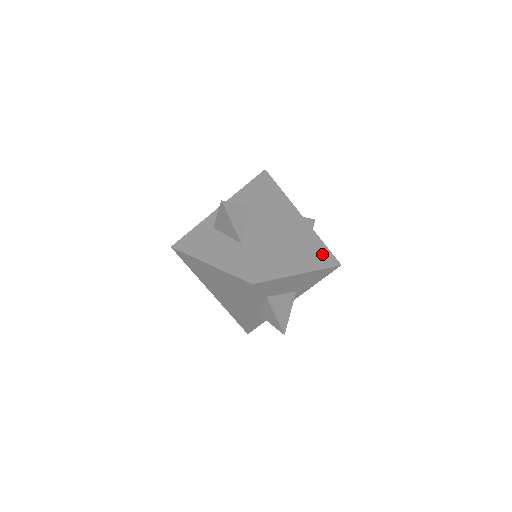
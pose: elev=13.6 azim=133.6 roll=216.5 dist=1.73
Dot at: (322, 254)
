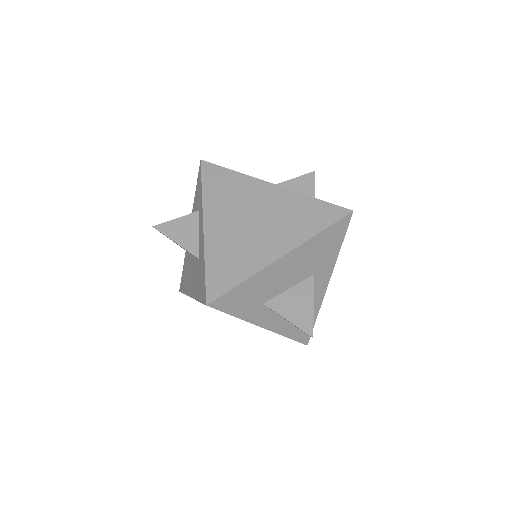
Dot at: (314, 213)
